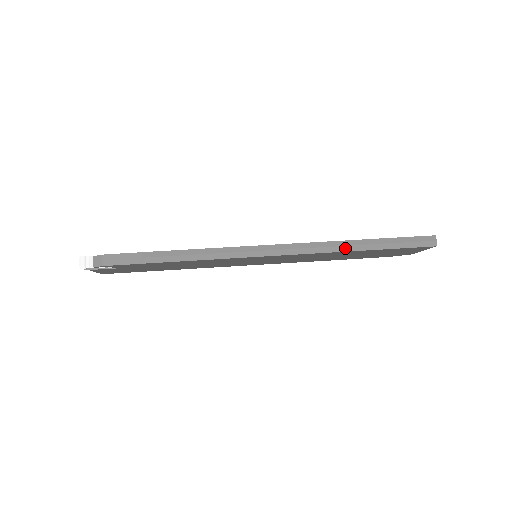
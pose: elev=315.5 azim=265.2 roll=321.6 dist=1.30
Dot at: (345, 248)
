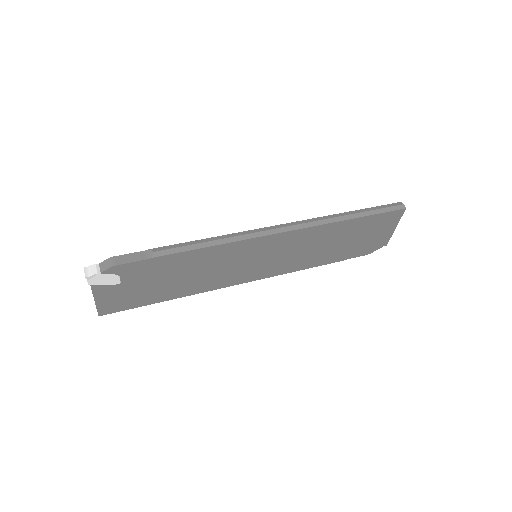
Dot at: (334, 219)
